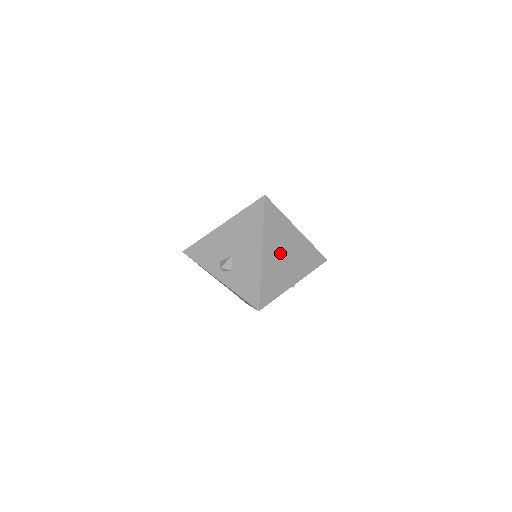
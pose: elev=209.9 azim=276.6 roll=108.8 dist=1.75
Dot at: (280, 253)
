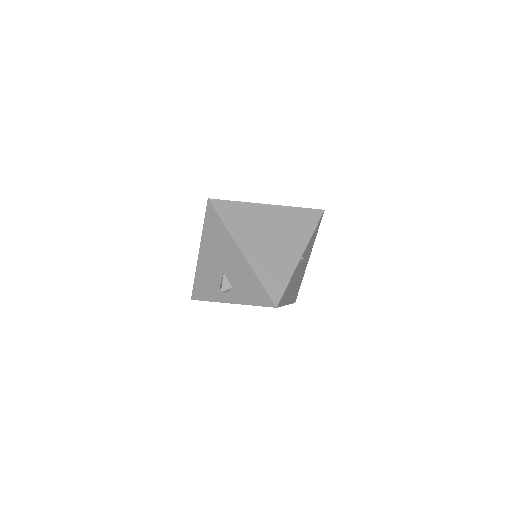
Dot at: (263, 239)
